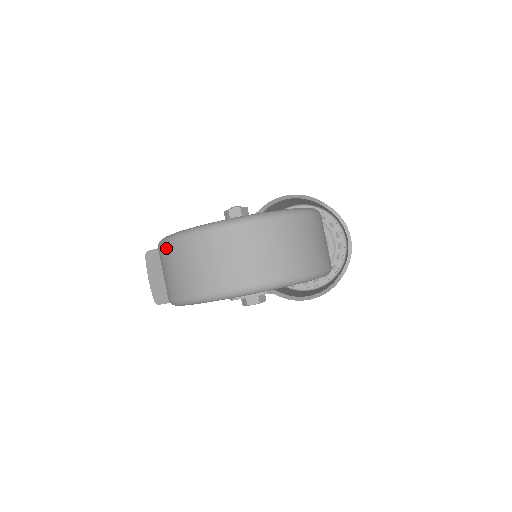
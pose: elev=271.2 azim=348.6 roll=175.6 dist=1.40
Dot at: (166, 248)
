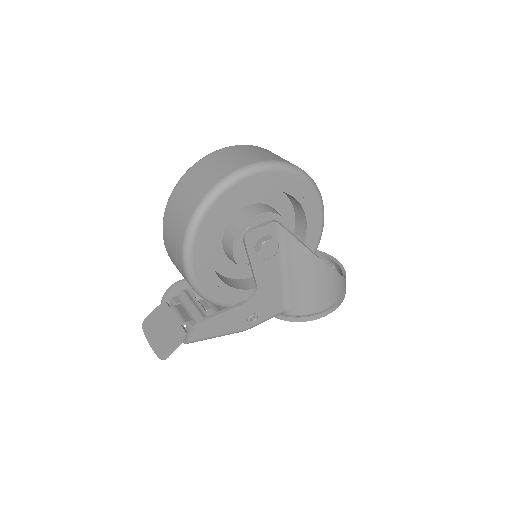
Dot at: (173, 196)
